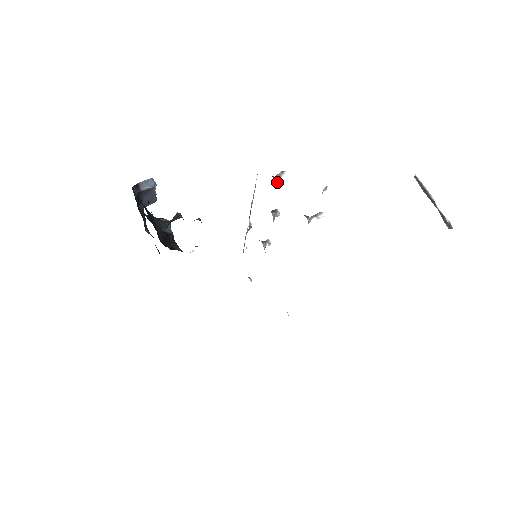
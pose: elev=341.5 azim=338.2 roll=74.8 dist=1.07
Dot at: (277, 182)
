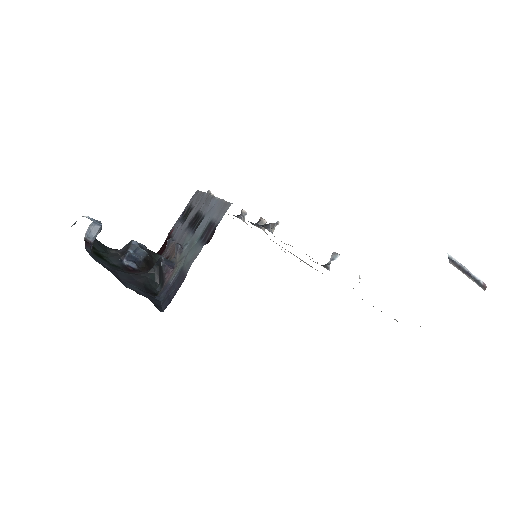
Dot at: (273, 231)
